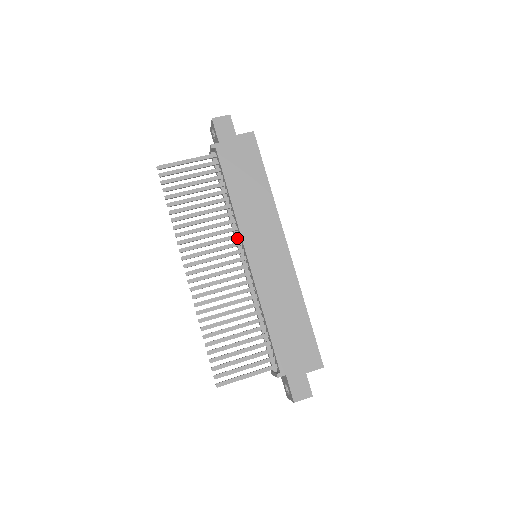
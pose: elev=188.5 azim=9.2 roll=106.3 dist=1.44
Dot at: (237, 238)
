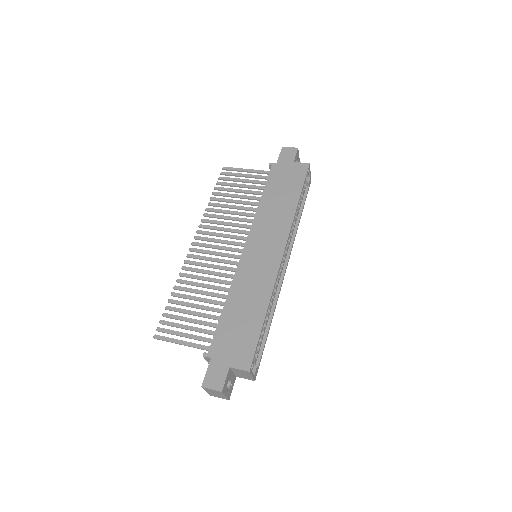
Dot at: occluded
